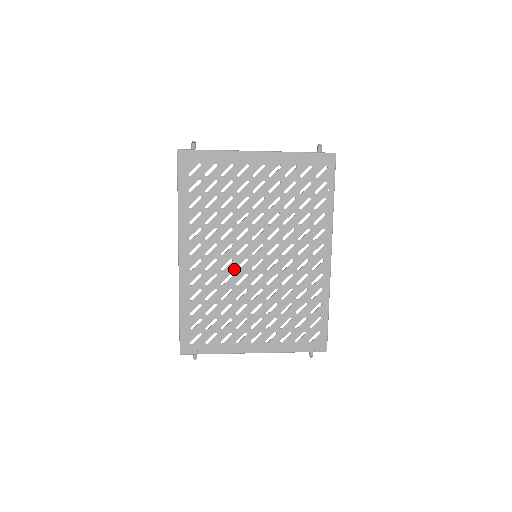
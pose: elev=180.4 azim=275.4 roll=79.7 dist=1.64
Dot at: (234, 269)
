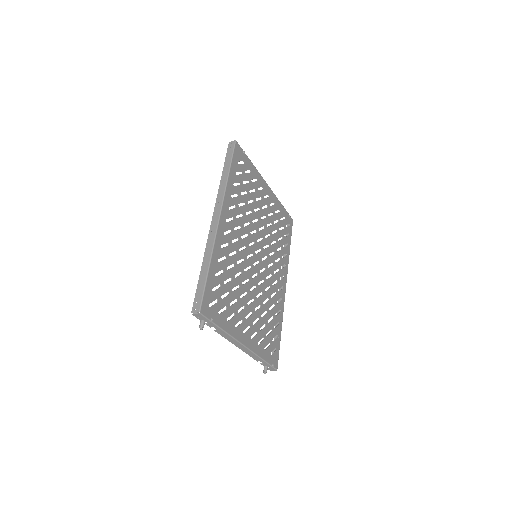
Dot at: (245, 256)
